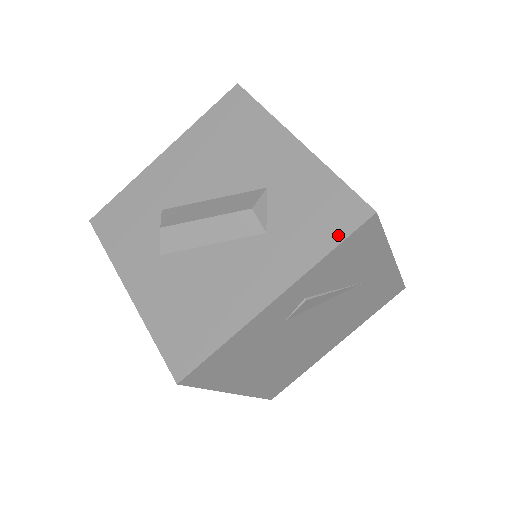
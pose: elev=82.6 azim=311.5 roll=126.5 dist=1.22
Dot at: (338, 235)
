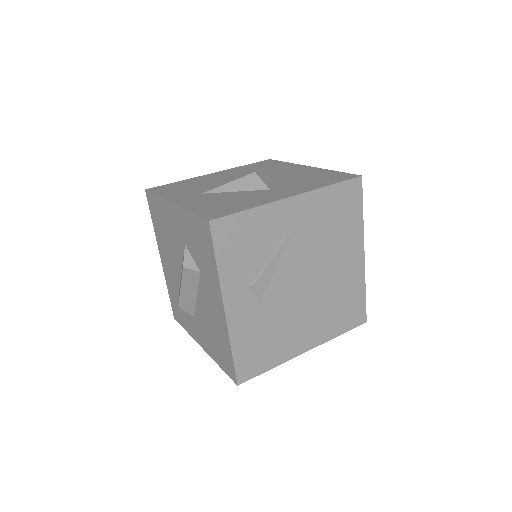
Dot at: (211, 249)
